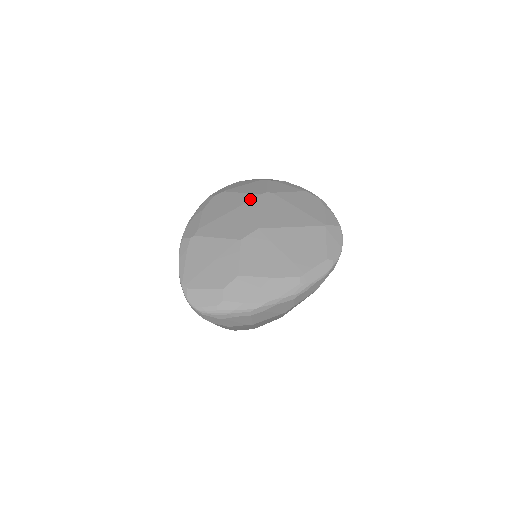
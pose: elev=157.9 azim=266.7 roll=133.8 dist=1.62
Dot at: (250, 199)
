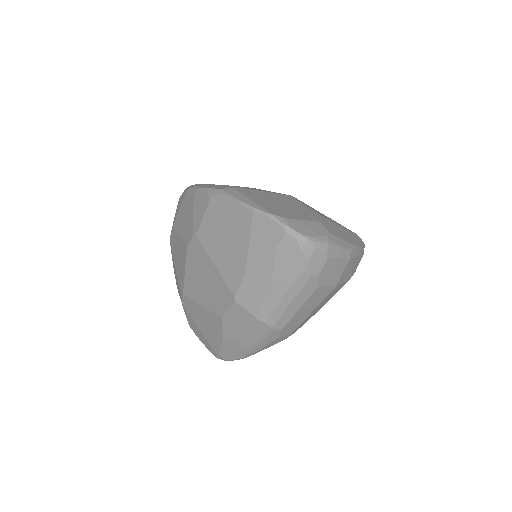
Dot at: occluded
